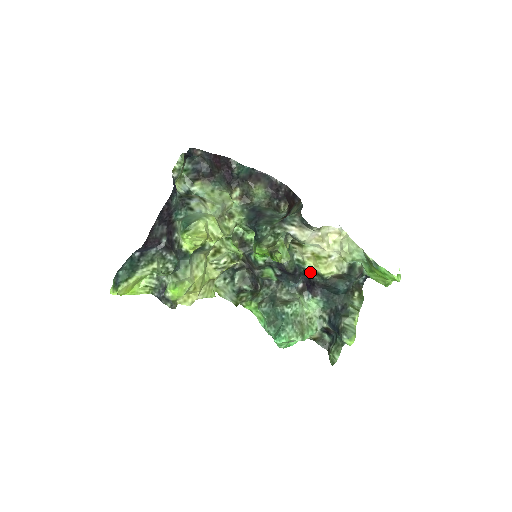
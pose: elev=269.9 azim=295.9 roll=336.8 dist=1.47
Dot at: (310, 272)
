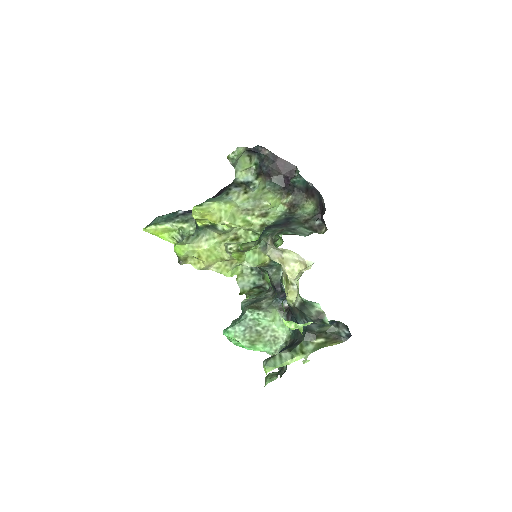
Dot at: occluded
